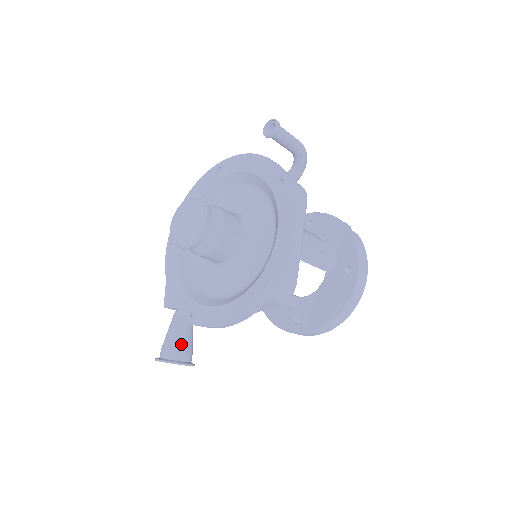
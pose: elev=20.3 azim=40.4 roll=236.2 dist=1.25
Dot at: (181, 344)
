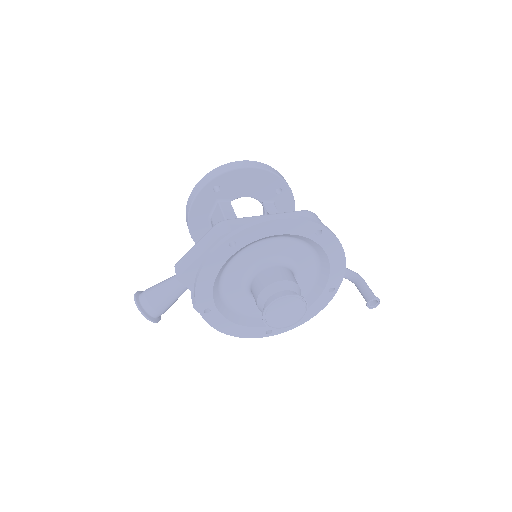
Dot at: occluded
